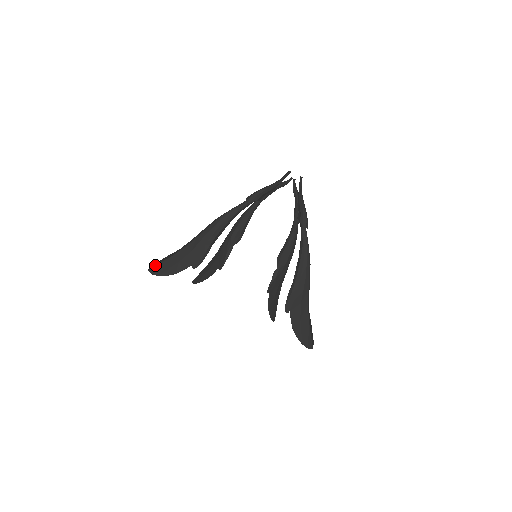
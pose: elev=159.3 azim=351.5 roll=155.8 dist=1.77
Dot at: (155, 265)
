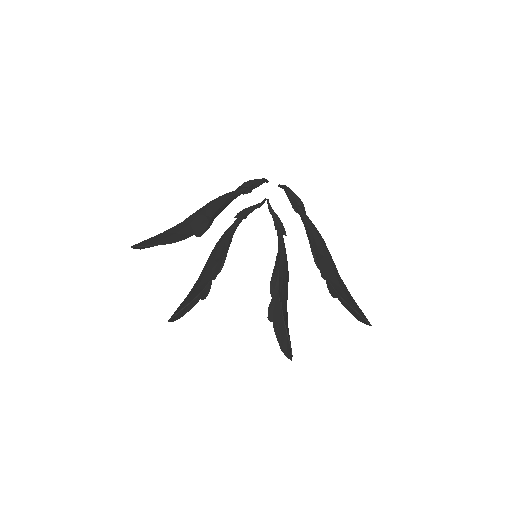
Dot at: (140, 242)
